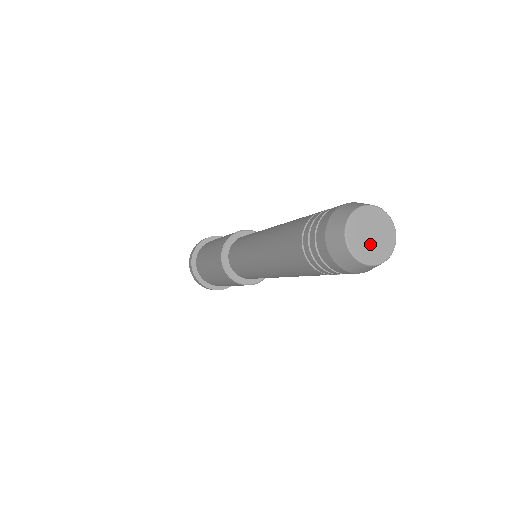
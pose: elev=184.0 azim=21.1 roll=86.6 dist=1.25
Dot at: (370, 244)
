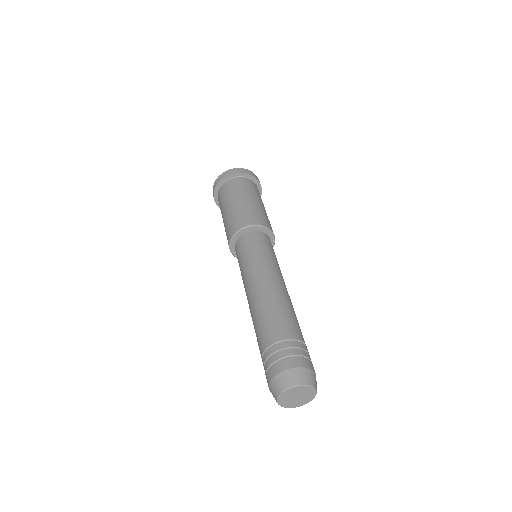
Dot at: (296, 401)
